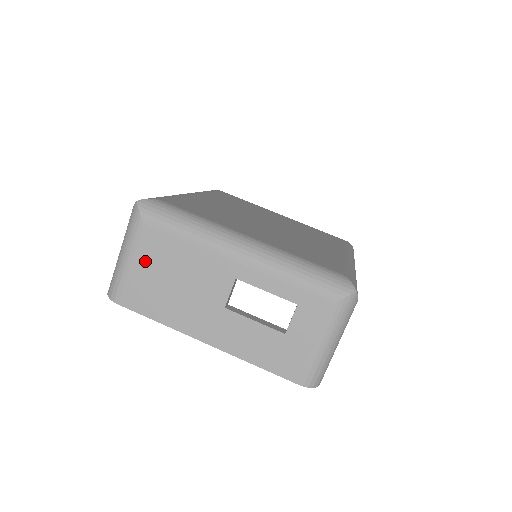
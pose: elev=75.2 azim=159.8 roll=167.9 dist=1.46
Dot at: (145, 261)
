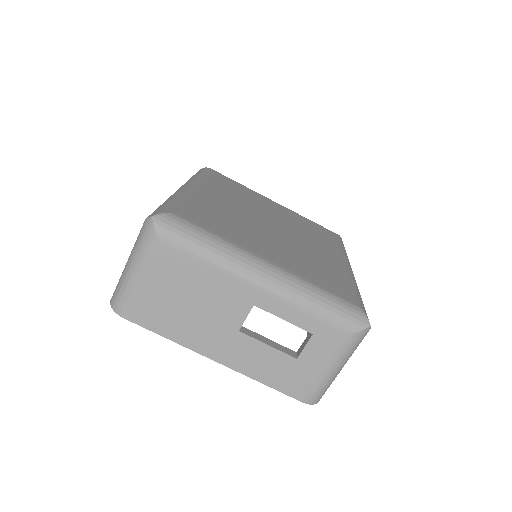
Dot at: (158, 279)
